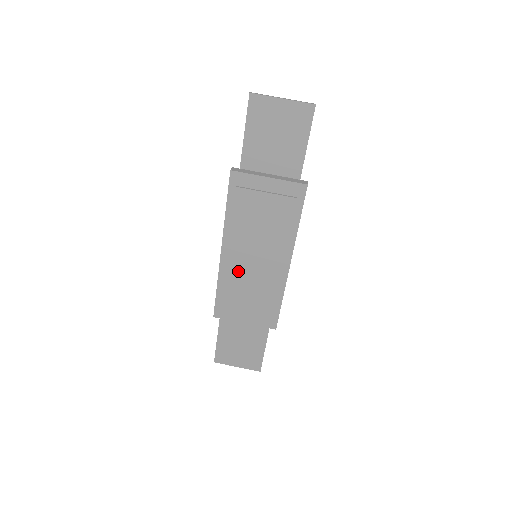
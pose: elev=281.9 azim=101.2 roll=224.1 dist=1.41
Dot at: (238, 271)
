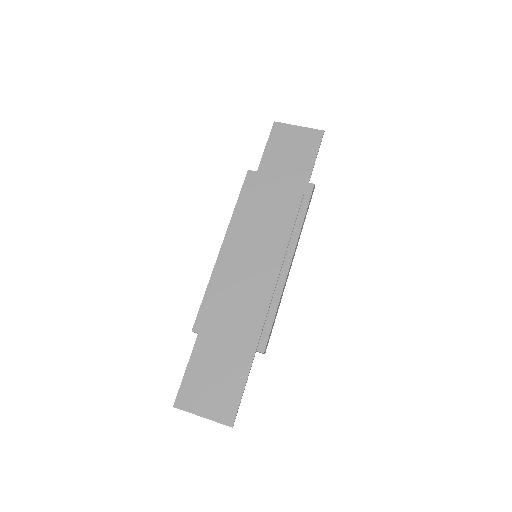
Dot at: (234, 268)
